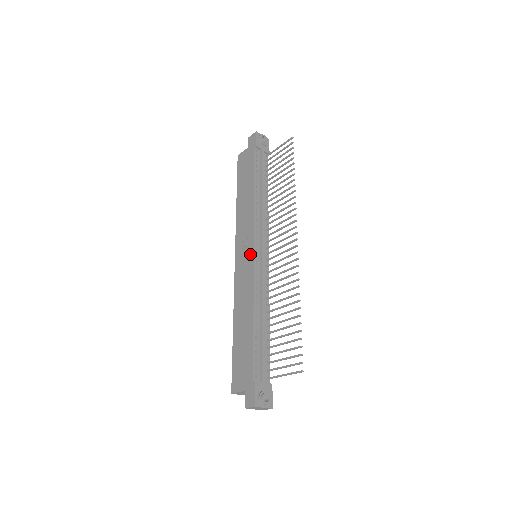
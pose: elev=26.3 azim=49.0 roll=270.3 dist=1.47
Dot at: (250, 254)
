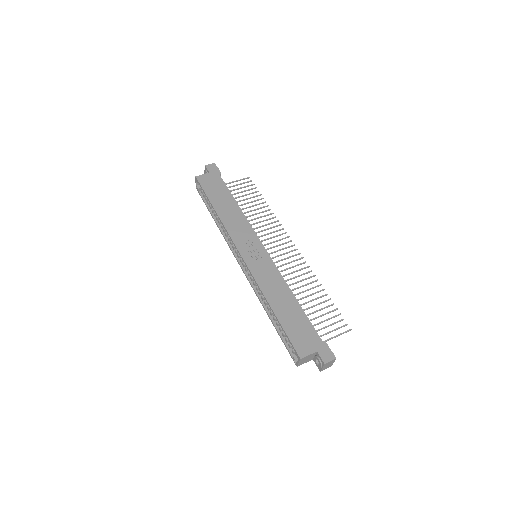
Dot at: (262, 251)
